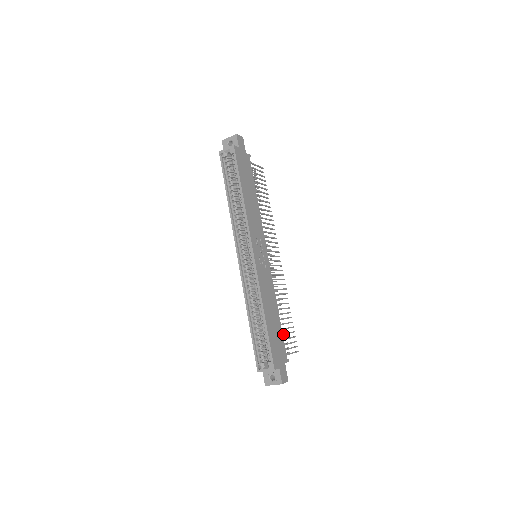
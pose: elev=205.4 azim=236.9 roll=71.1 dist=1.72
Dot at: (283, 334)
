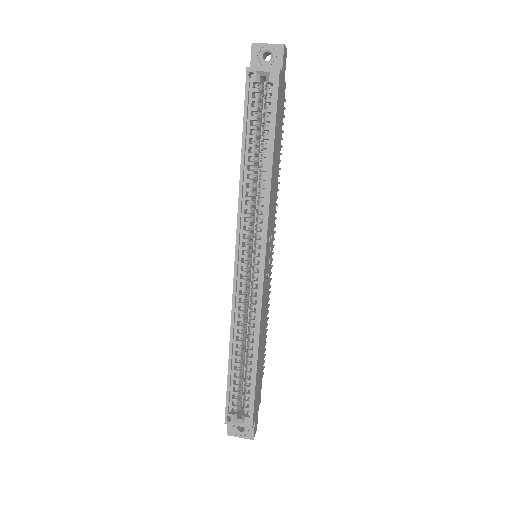
Dot at: occluded
